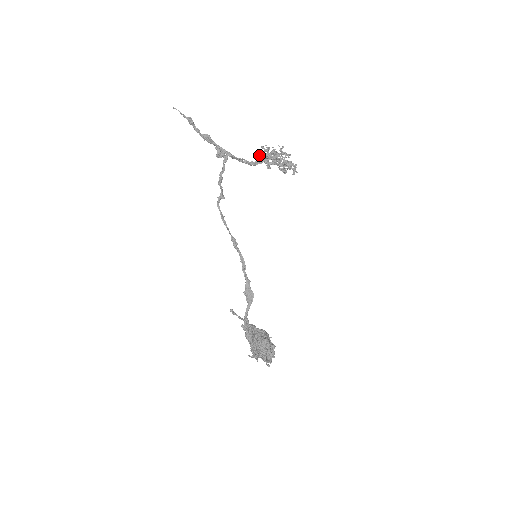
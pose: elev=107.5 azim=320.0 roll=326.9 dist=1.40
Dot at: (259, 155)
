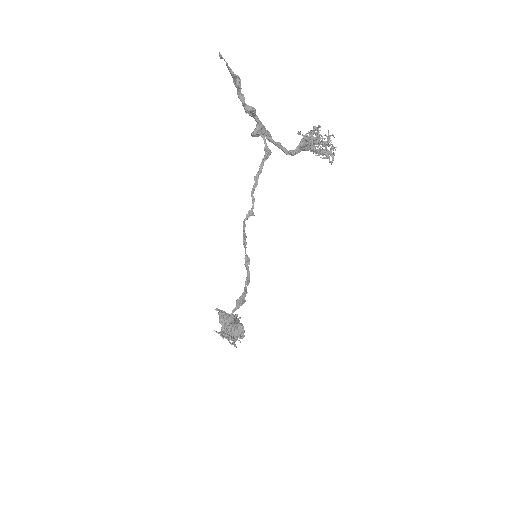
Dot at: (302, 140)
